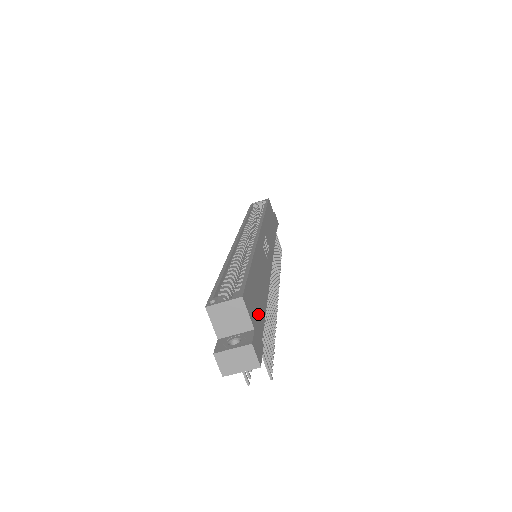
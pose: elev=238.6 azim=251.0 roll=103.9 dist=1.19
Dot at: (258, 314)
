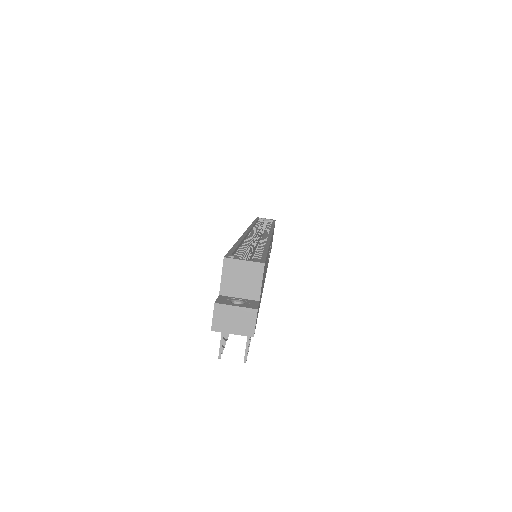
Dot at: (261, 293)
